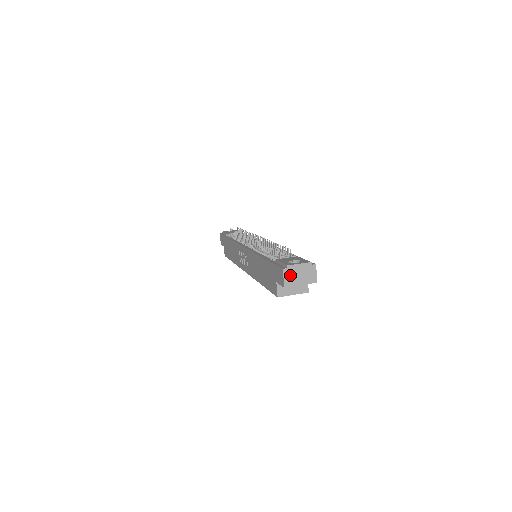
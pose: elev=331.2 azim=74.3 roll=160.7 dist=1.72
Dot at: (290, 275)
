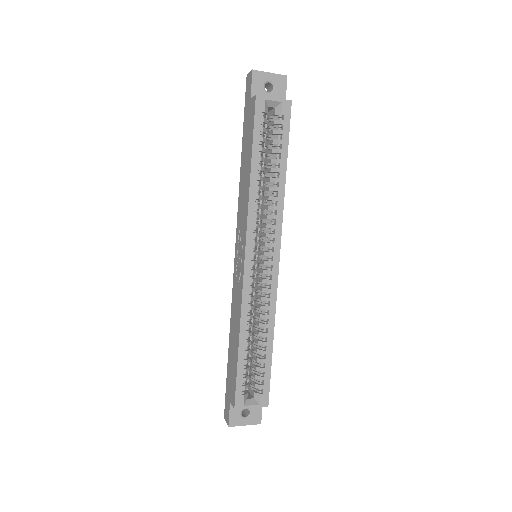
Dot at: occluded
